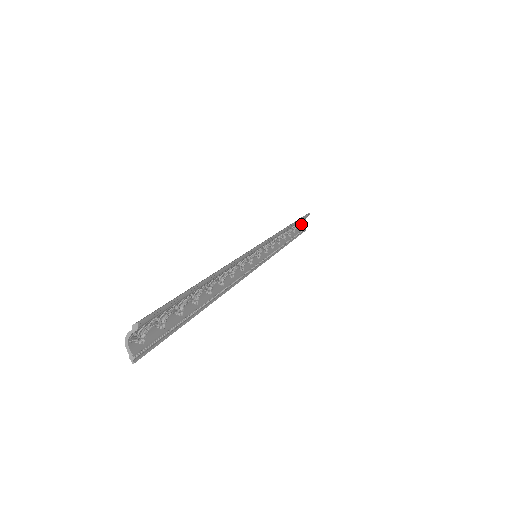
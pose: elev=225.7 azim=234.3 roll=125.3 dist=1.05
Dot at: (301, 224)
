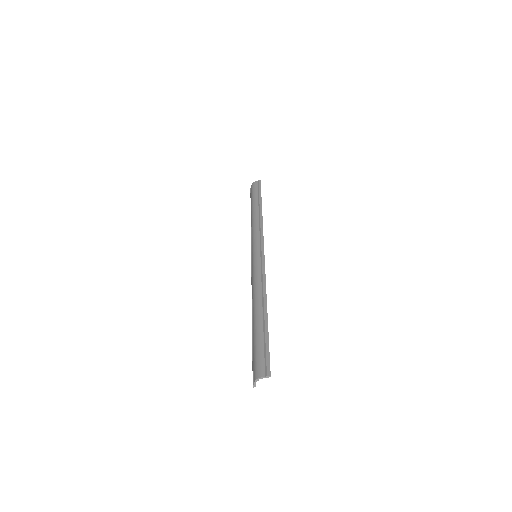
Dot at: occluded
